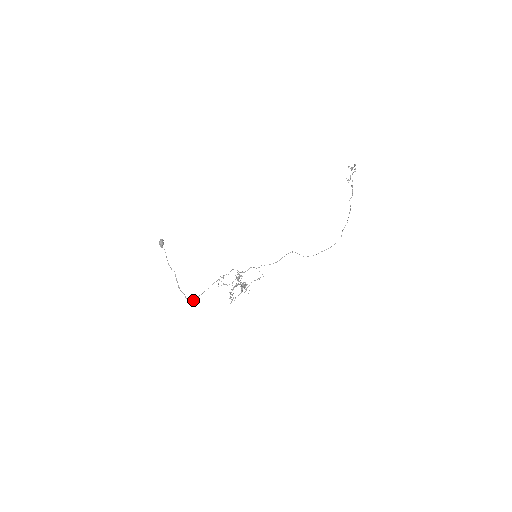
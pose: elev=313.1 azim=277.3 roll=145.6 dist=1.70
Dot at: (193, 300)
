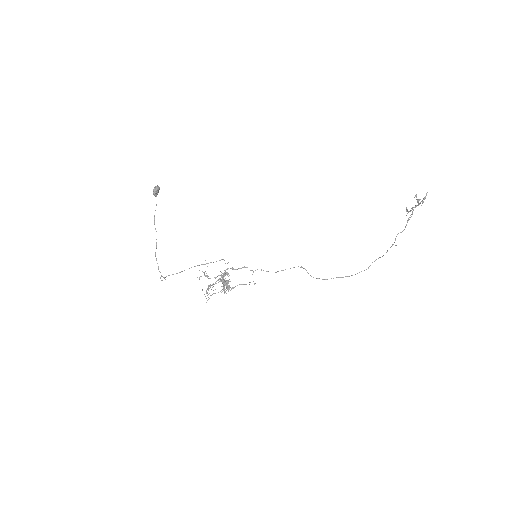
Dot at: (164, 277)
